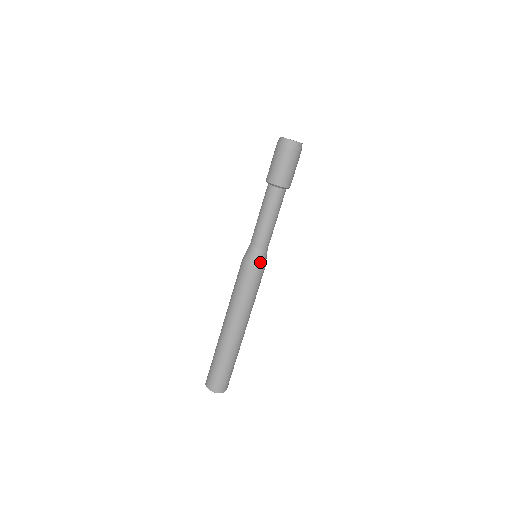
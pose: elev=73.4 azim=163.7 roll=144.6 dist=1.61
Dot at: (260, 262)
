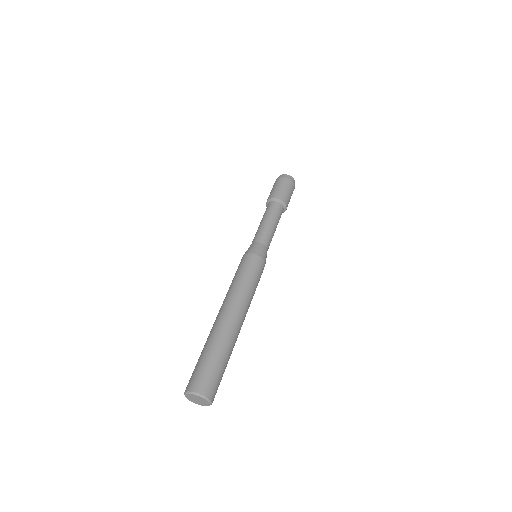
Dot at: (263, 255)
